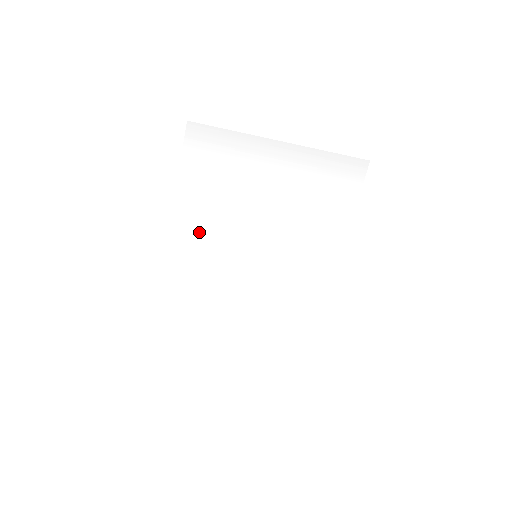
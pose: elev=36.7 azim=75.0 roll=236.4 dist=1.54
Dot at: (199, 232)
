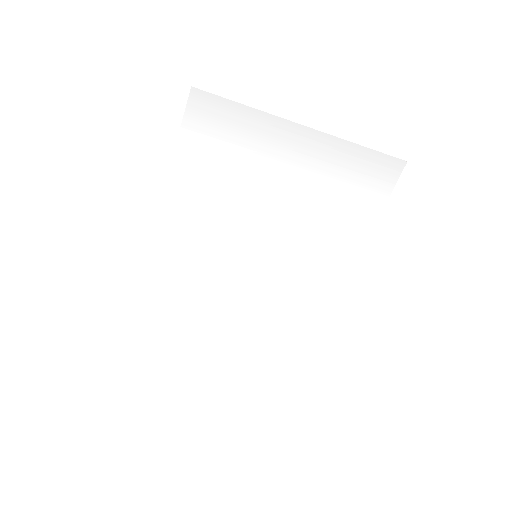
Dot at: (192, 222)
